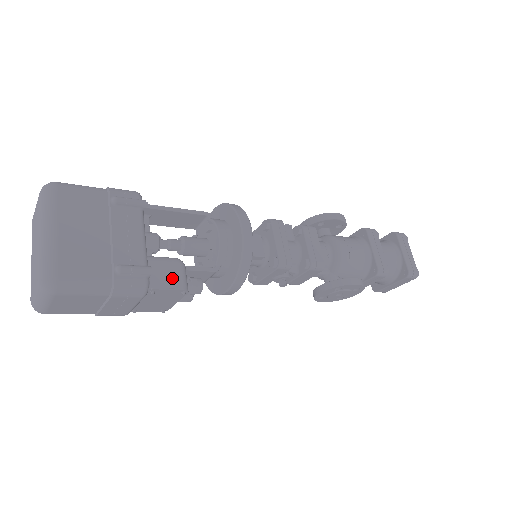
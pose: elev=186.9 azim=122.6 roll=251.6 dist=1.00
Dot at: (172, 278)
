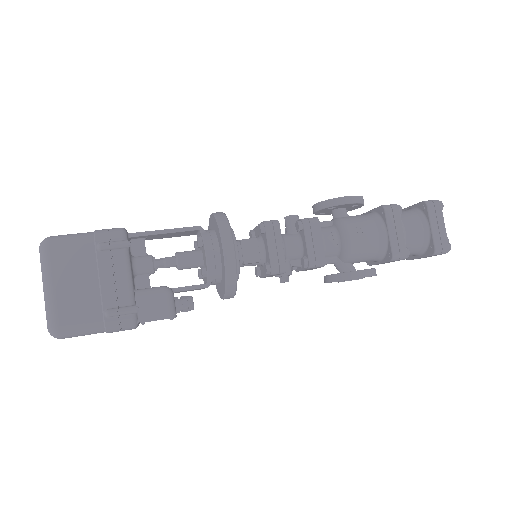
Dot at: (159, 309)
